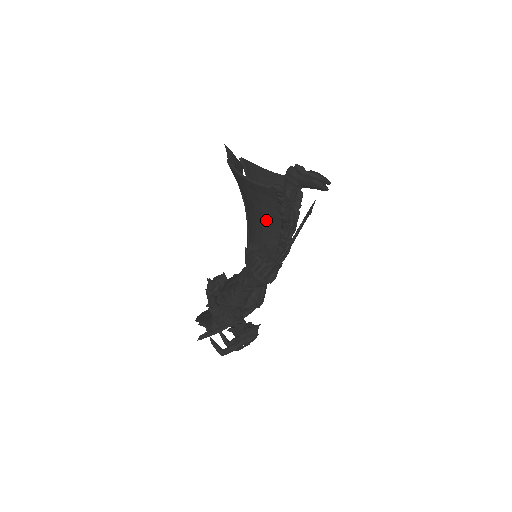
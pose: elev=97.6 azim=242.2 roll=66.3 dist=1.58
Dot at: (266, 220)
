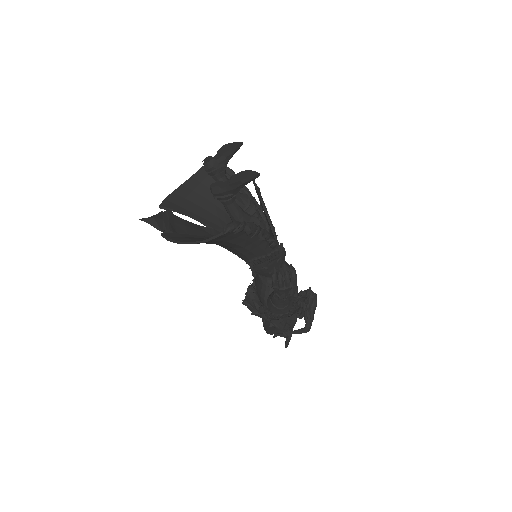
Dot at: (242, 244)
